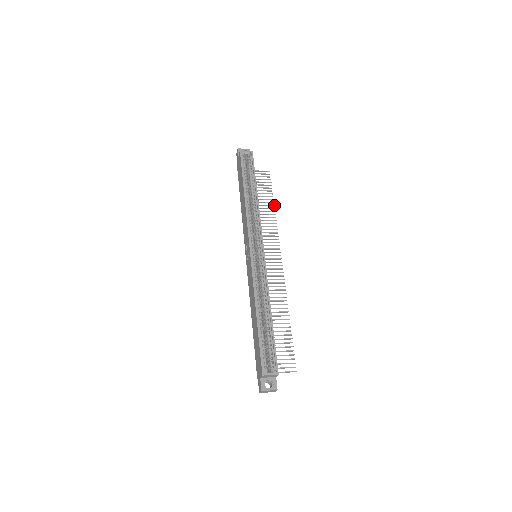
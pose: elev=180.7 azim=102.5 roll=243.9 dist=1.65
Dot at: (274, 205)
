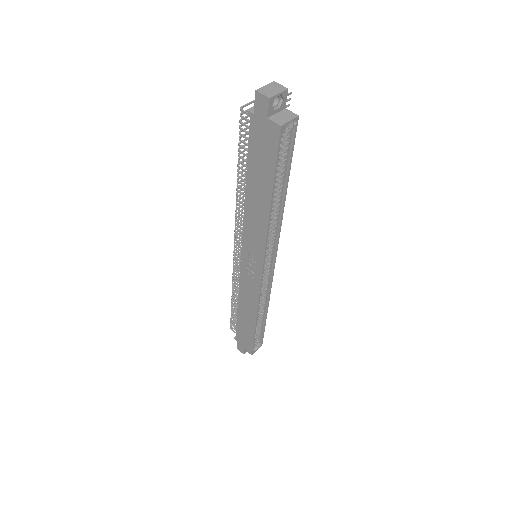
Dot at: occluded
